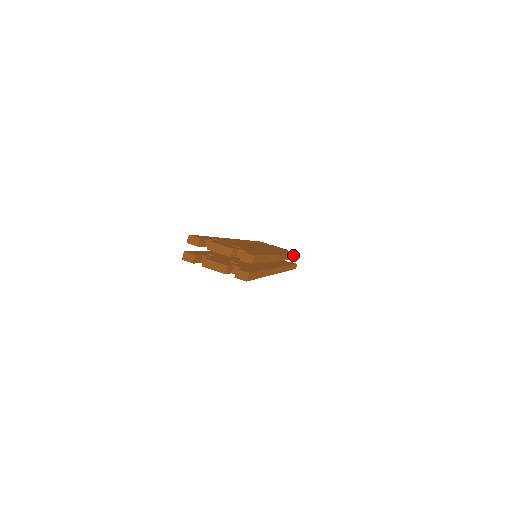
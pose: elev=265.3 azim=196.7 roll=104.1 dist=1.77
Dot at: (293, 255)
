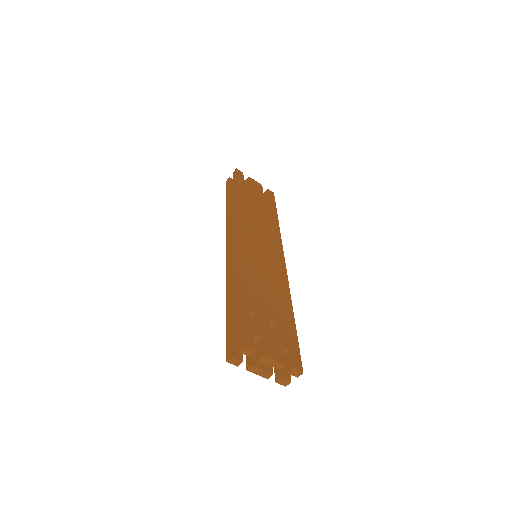
Dot at: (277, 221)
